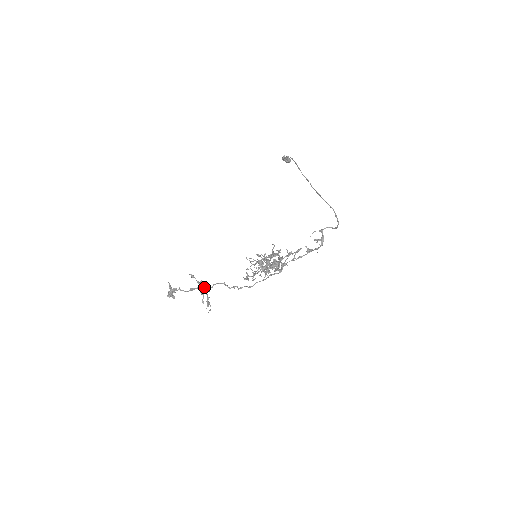
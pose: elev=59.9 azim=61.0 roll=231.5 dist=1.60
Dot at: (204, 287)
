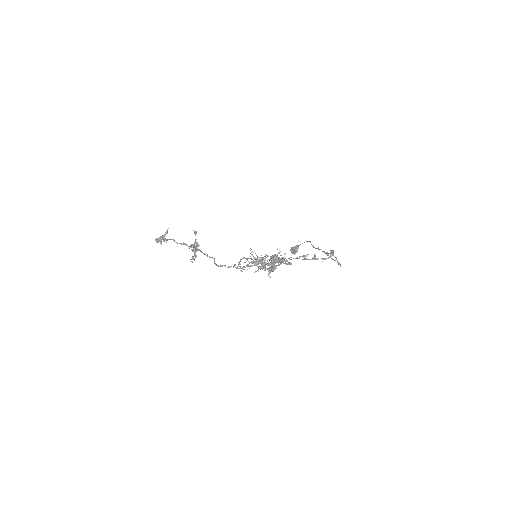
Dot at: (195, 250)
